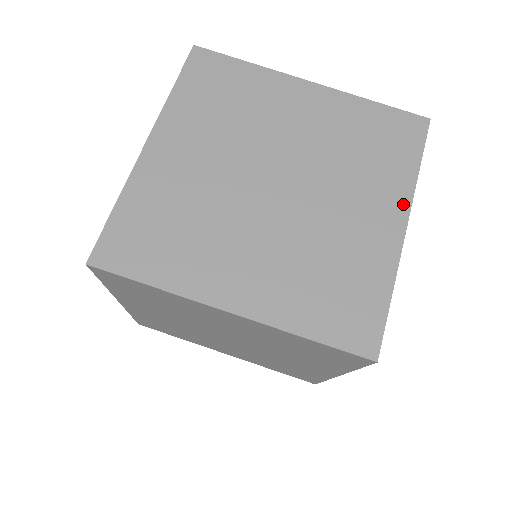
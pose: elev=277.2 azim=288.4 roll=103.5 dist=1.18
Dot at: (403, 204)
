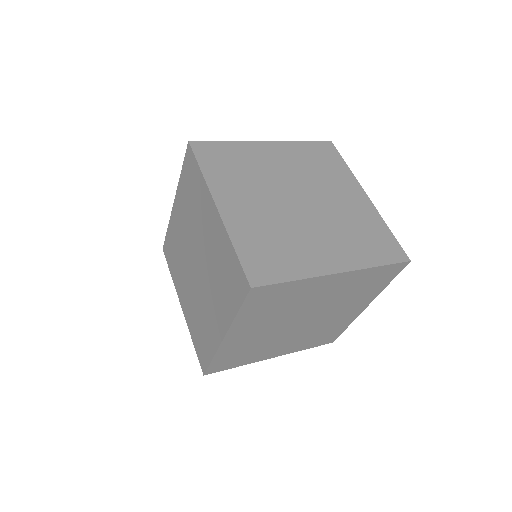
Dot at: (350, 266)
